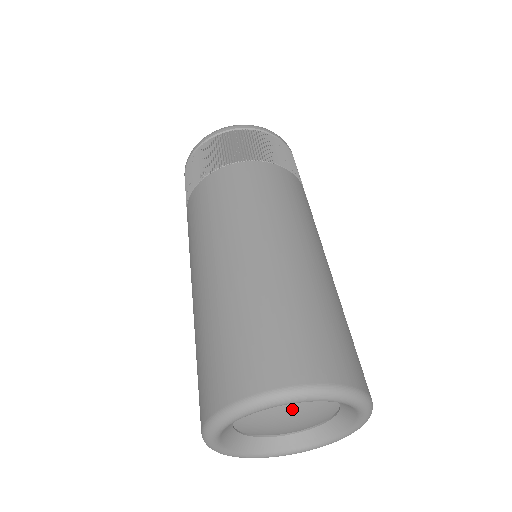
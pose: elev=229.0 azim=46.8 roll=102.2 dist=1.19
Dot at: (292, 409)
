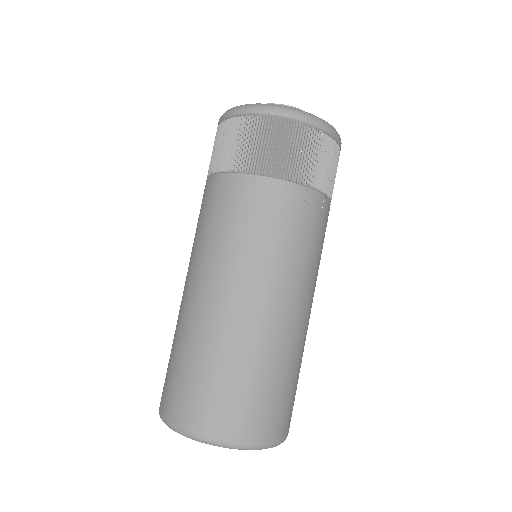
Dot at: occluded
